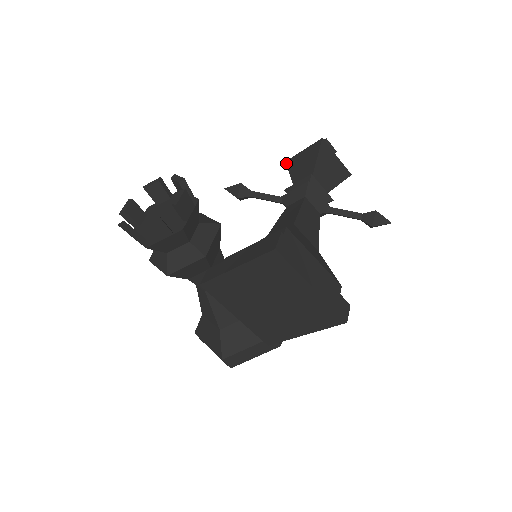
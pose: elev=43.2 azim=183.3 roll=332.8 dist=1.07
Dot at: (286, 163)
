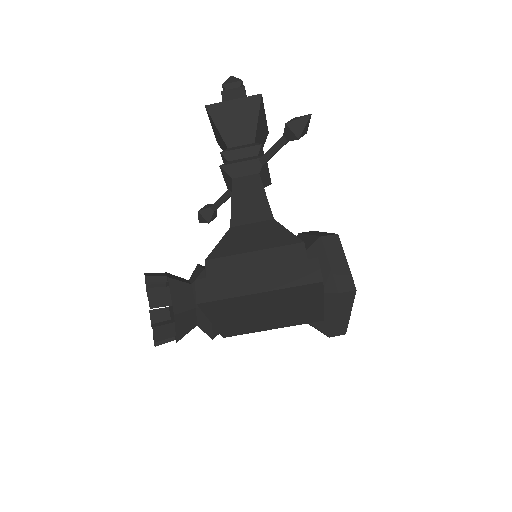
Dot at: occluded
